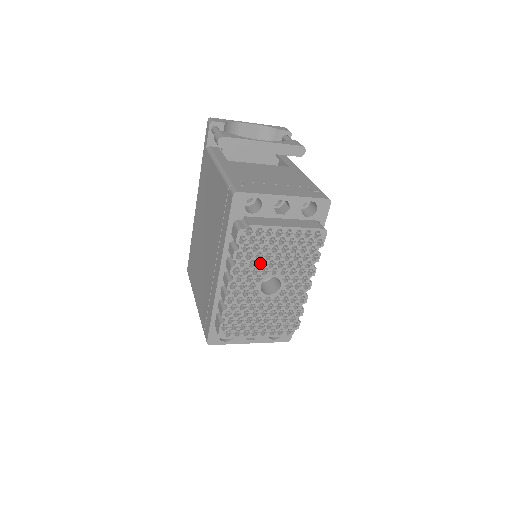
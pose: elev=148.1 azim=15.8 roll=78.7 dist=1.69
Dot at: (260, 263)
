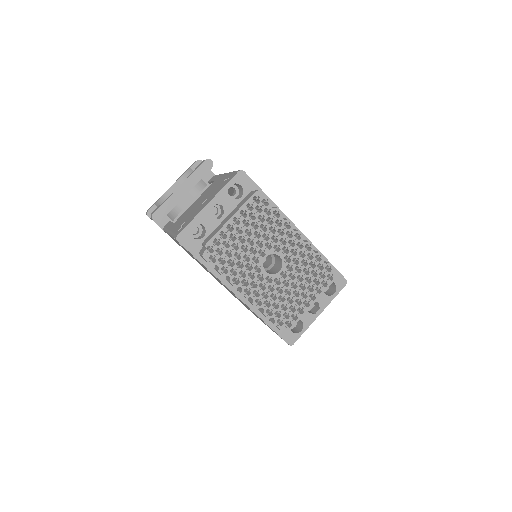
Dot at: (248, 259)
